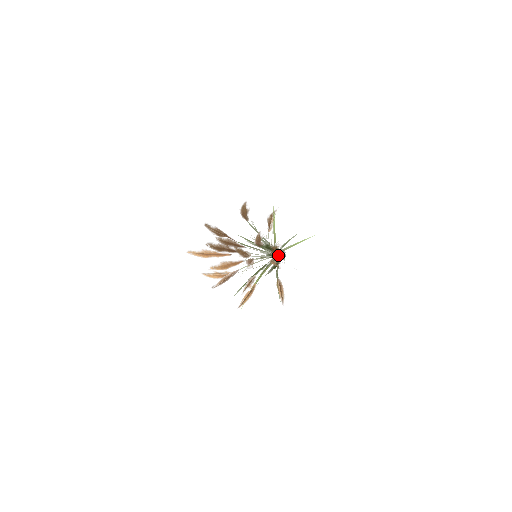
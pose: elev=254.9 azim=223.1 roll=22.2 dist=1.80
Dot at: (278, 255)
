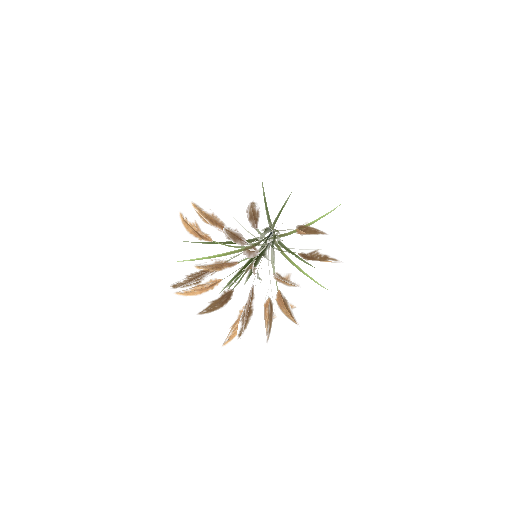
Dot at: occluded
